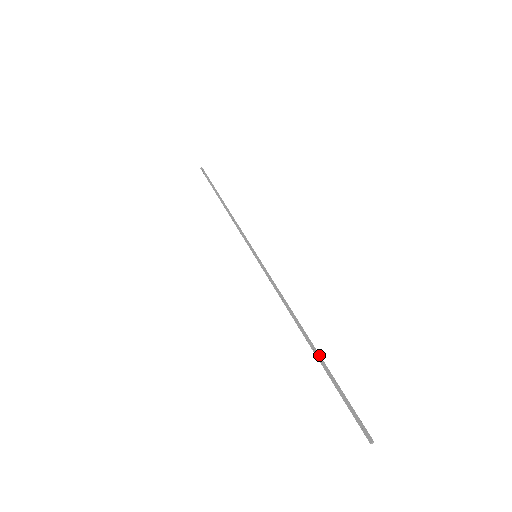
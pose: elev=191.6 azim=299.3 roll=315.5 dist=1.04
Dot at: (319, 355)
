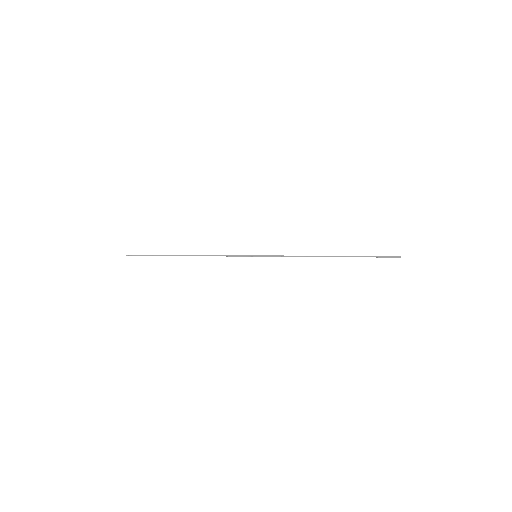
Dot at: (347, 256)
